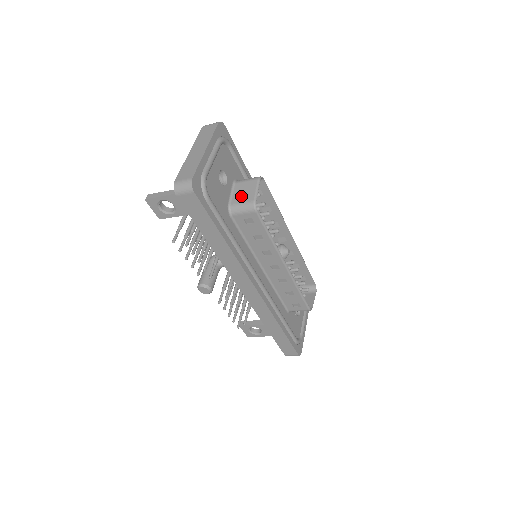
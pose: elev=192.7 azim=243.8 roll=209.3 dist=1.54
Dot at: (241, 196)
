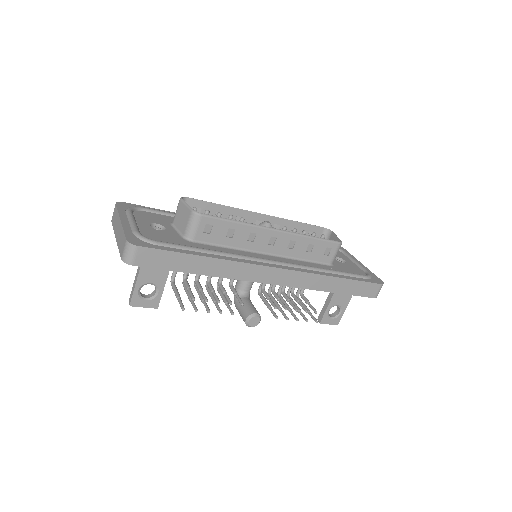
Dot at: (183, 222)
